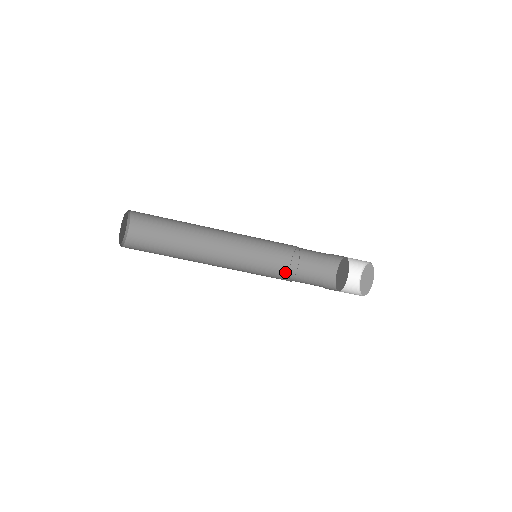
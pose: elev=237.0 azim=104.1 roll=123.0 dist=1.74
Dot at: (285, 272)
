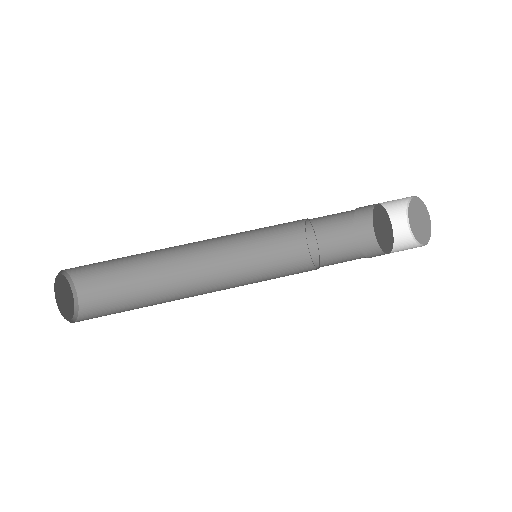
Dot at: (306, 264)
